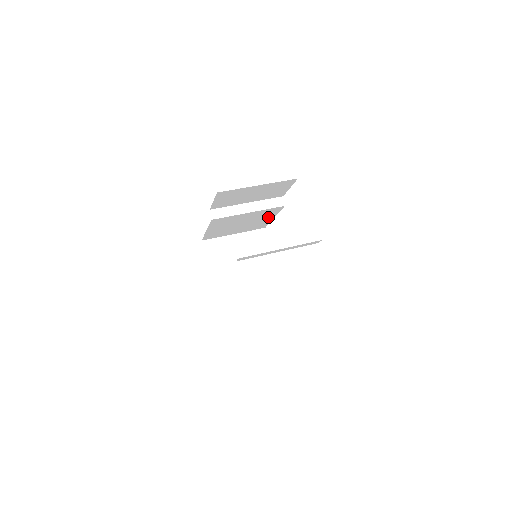
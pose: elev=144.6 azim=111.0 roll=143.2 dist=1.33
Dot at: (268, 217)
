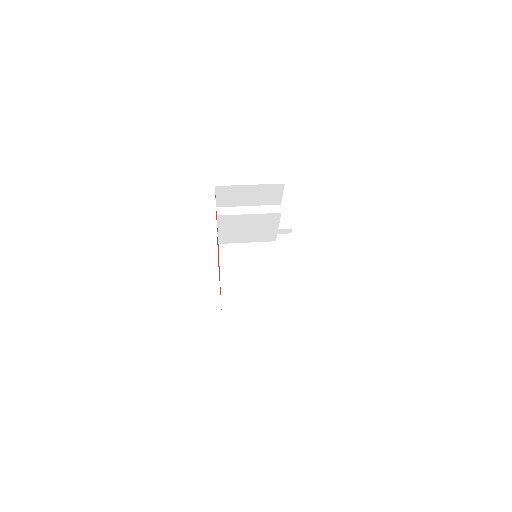
Dot at: (272, 226)
